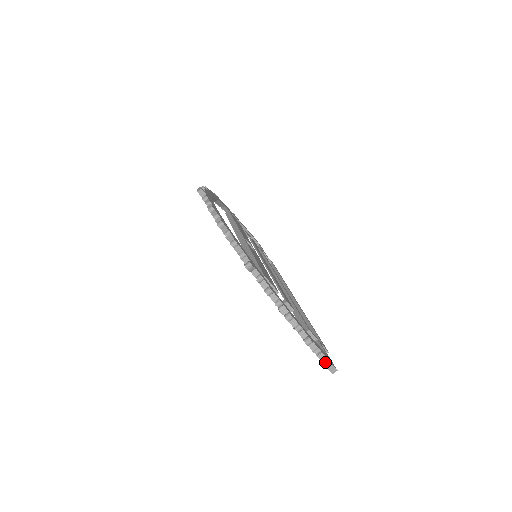
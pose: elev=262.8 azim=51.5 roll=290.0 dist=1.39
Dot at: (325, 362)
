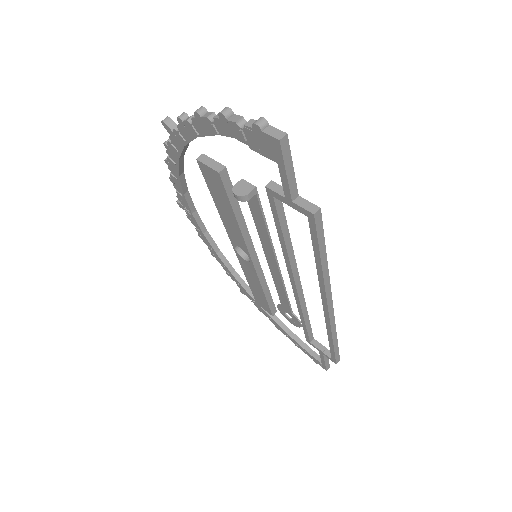
Dot at: (255, 121)
